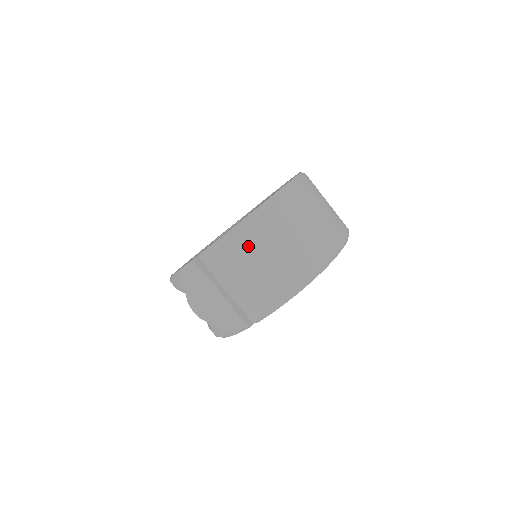
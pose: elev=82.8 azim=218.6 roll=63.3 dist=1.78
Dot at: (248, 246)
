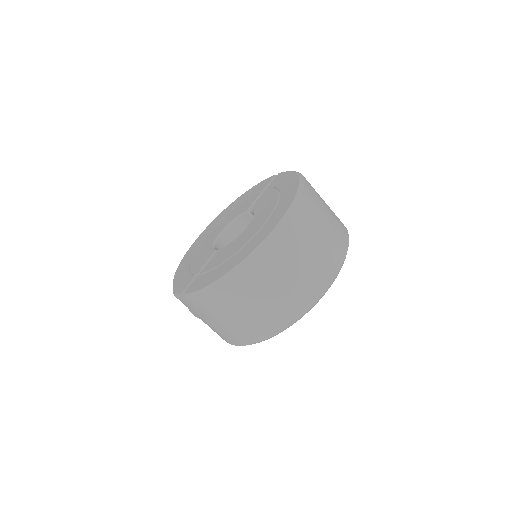
Dot at: (222, 303)
